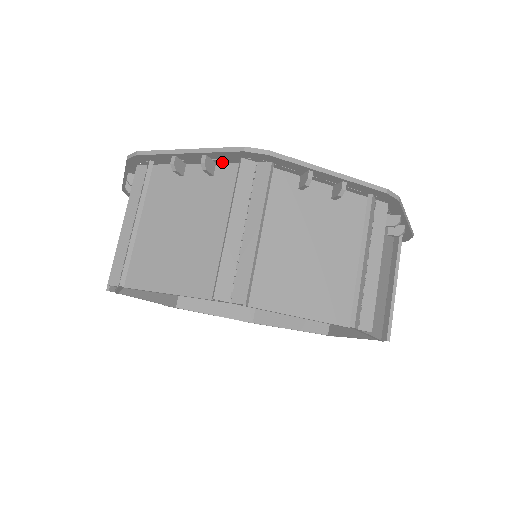
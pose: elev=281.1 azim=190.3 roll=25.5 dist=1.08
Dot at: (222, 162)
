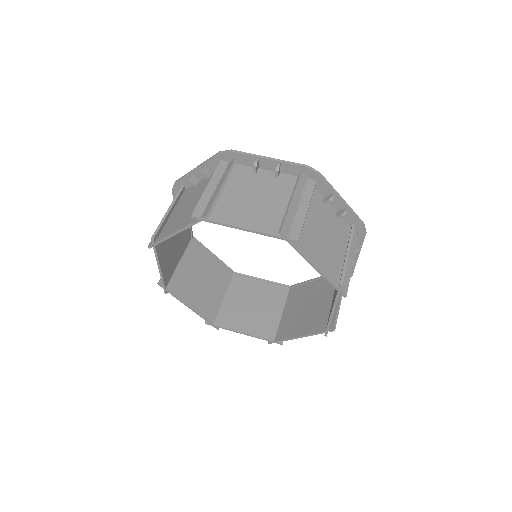
Dot at: (214, 170)
